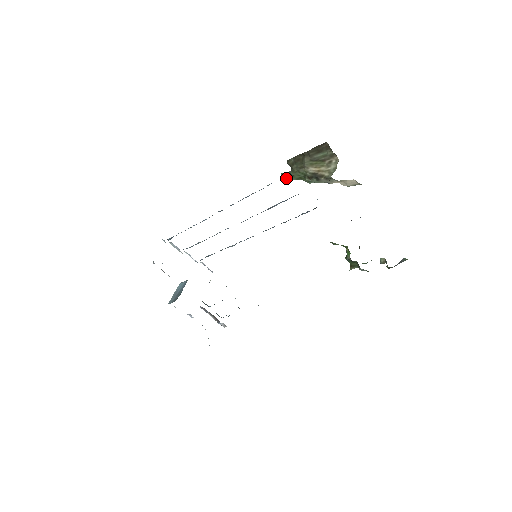
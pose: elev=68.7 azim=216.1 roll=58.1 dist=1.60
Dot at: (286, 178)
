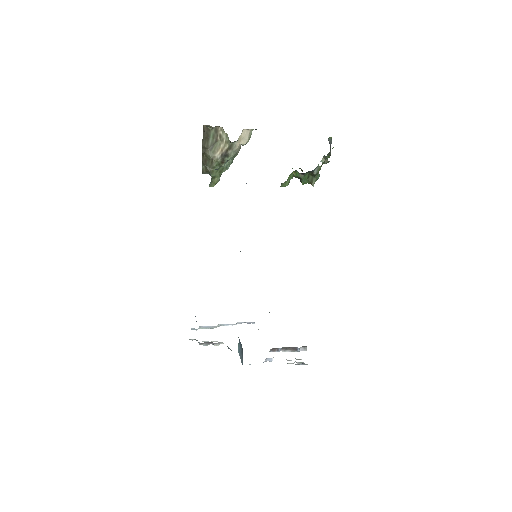
Dot at: (214, 185)
